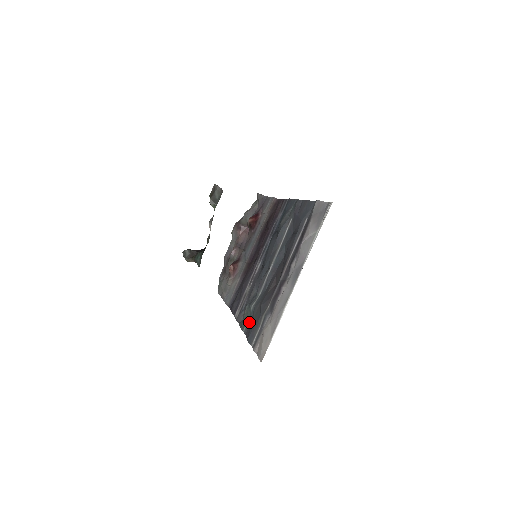
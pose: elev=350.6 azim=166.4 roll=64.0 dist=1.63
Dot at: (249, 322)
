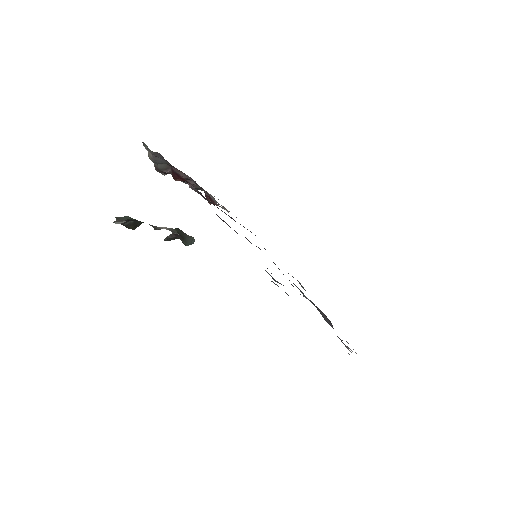
Dot at: occluded
